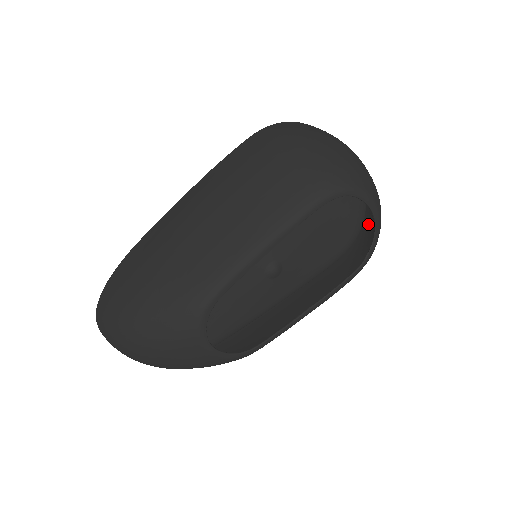
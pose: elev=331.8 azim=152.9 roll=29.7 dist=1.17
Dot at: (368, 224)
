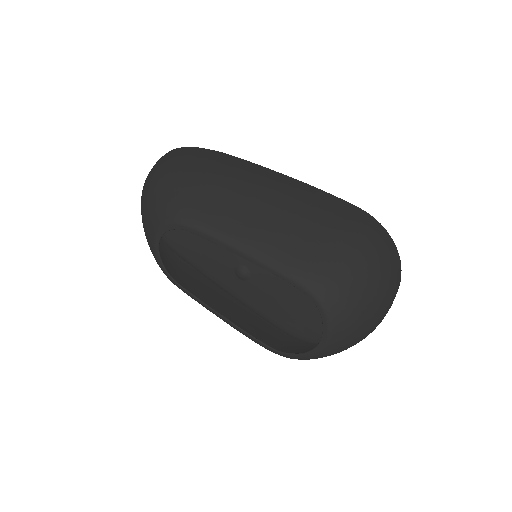
Dot at: occluded
